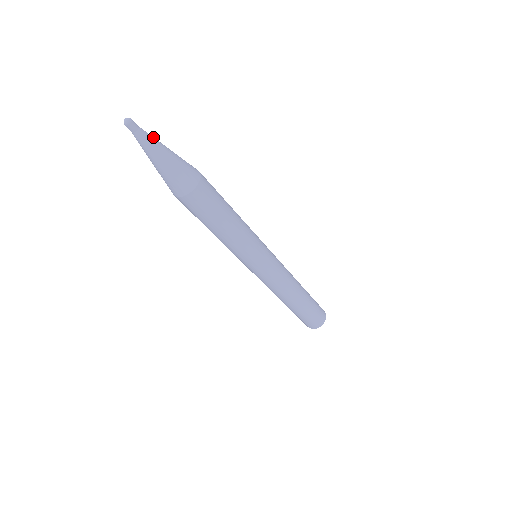
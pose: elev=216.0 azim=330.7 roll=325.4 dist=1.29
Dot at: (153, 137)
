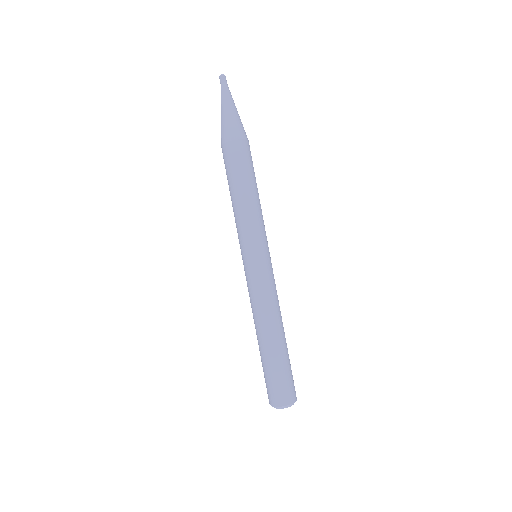
Dot at: occluded
